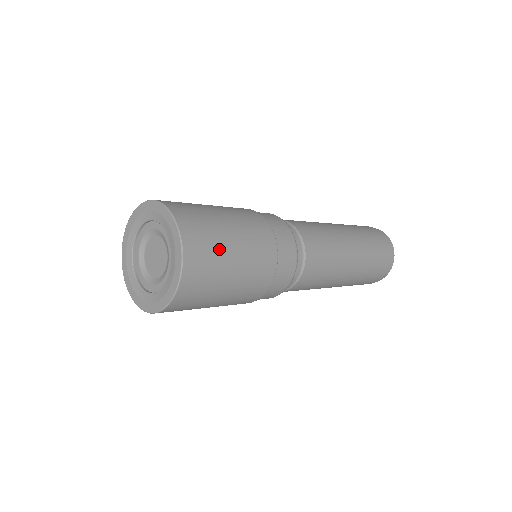
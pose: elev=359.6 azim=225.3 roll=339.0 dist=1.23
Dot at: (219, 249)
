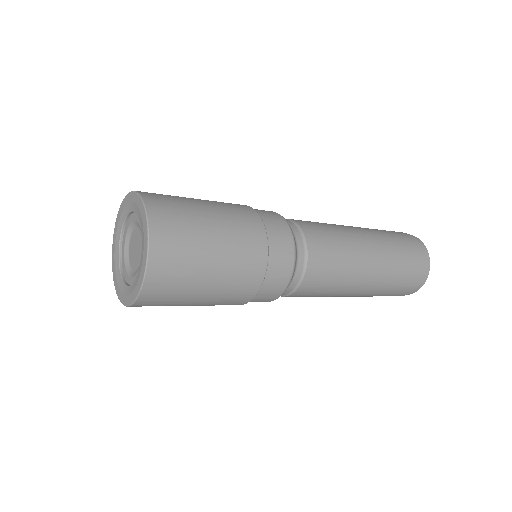
Dot at: (186, 288)
